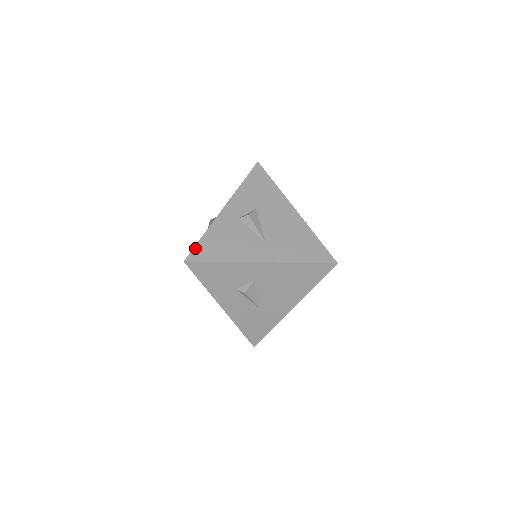
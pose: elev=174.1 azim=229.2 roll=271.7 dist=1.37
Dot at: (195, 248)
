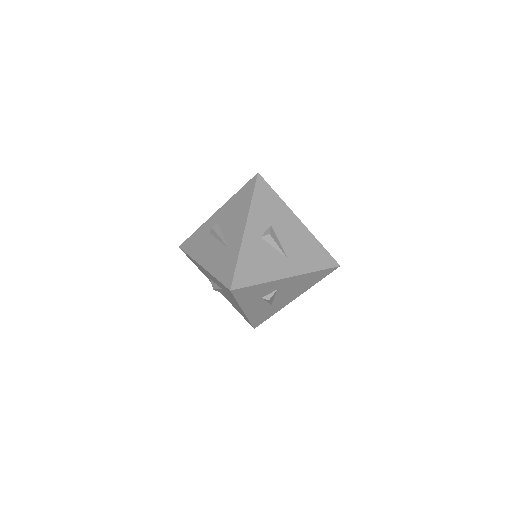
Dot at: (235, 275)
